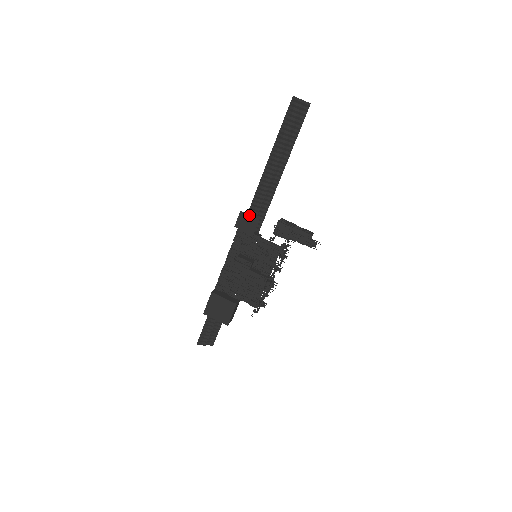
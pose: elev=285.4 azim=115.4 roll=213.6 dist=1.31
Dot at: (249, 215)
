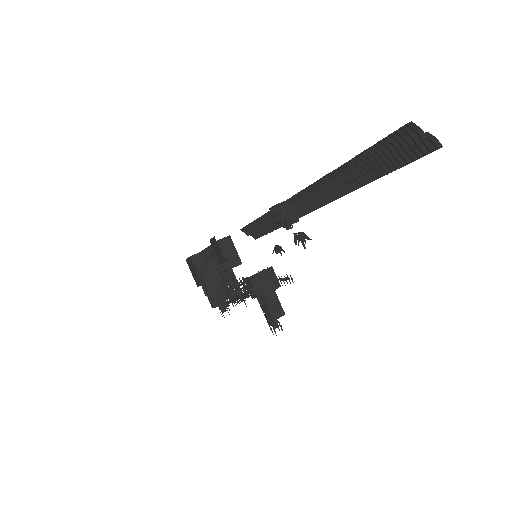
Dot at: occluded
